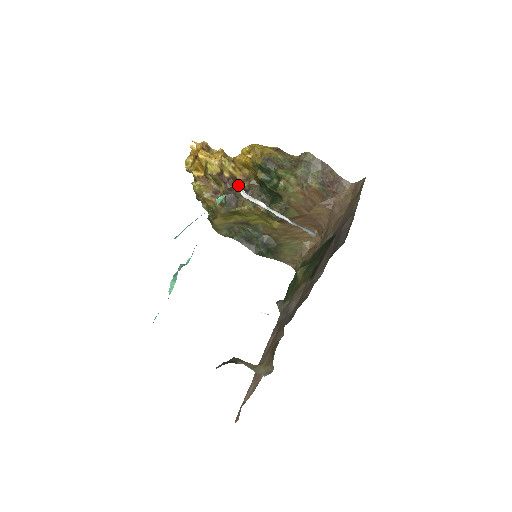
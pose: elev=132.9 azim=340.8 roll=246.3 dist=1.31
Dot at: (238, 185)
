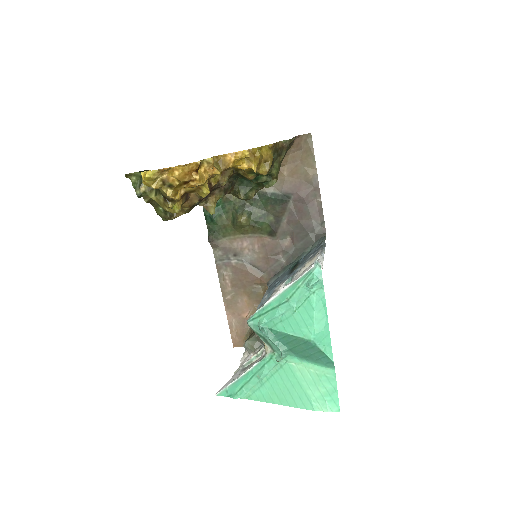
Dot at: occluded
